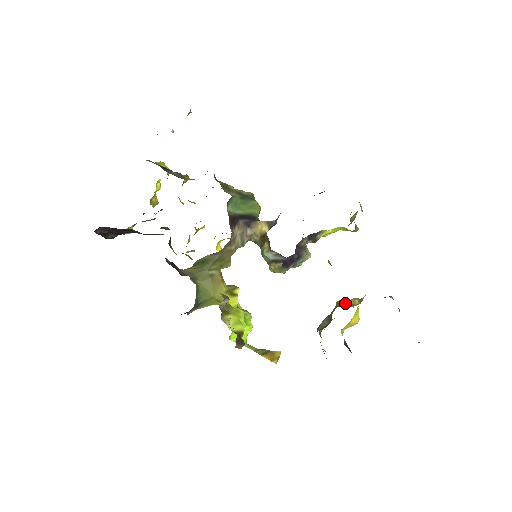
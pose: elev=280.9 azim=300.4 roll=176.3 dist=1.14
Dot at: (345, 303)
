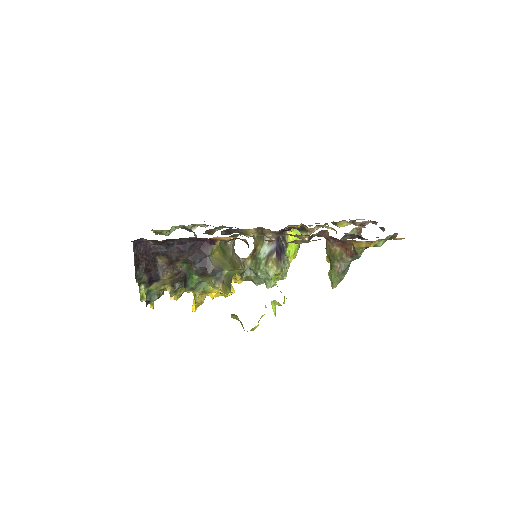
Dot at: occluded
